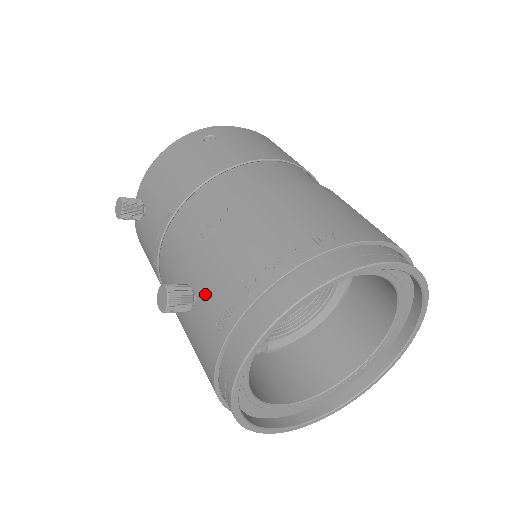
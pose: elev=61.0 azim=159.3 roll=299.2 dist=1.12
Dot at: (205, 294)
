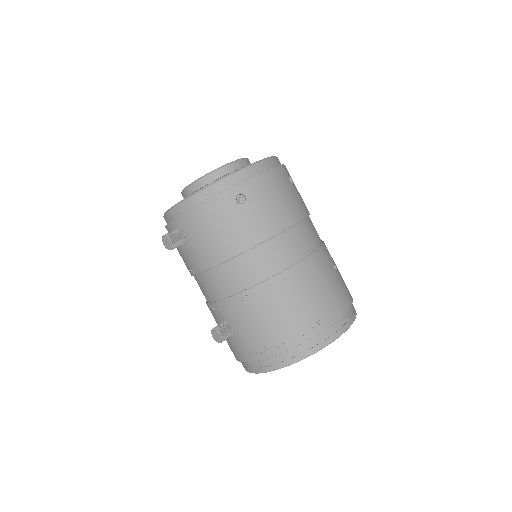
Dot at: (241, 333)
